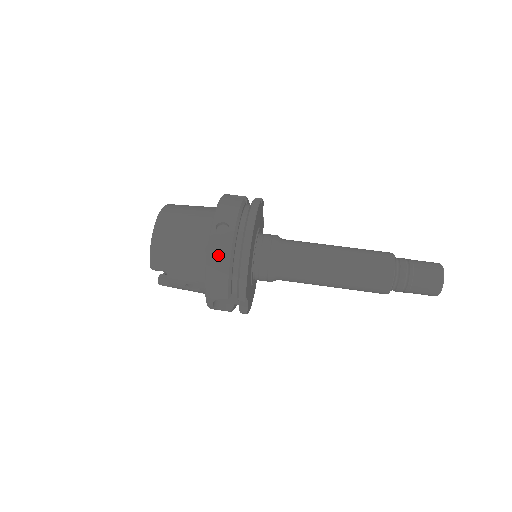
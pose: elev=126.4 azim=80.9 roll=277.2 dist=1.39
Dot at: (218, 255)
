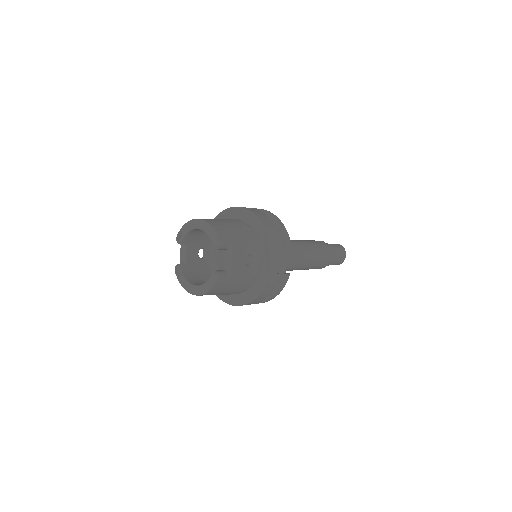
Dot at: (262, 216)
